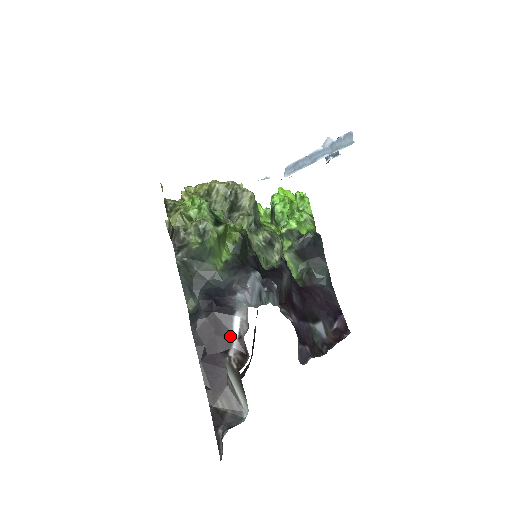
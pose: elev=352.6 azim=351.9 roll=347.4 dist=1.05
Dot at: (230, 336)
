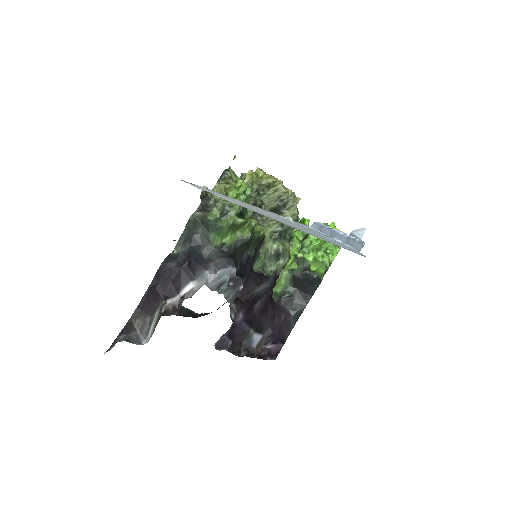
Dot at: (178, 291)
